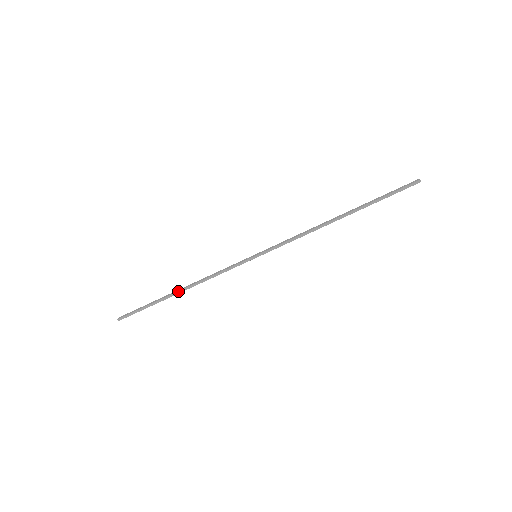
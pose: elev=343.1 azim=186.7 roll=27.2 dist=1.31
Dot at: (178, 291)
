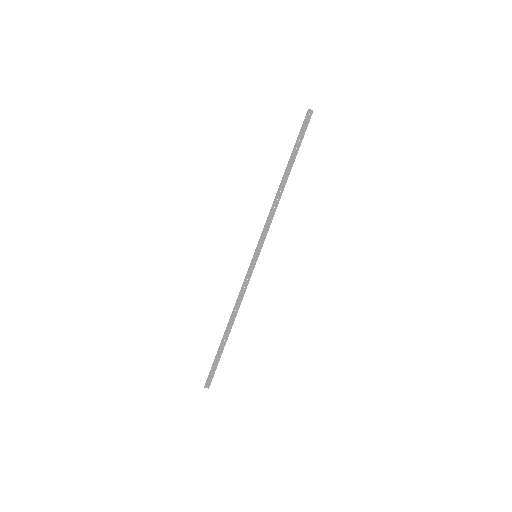
Dot at: (226, 327)
